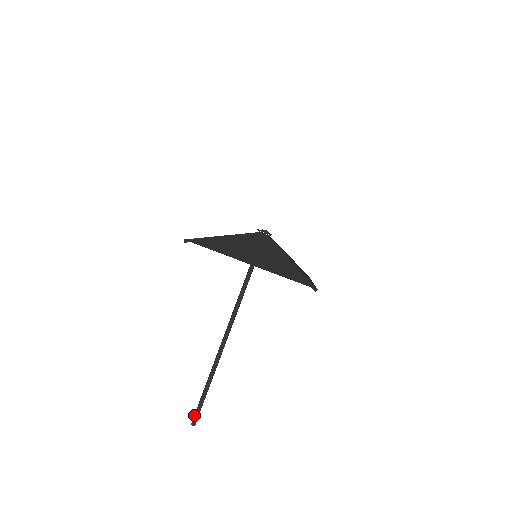
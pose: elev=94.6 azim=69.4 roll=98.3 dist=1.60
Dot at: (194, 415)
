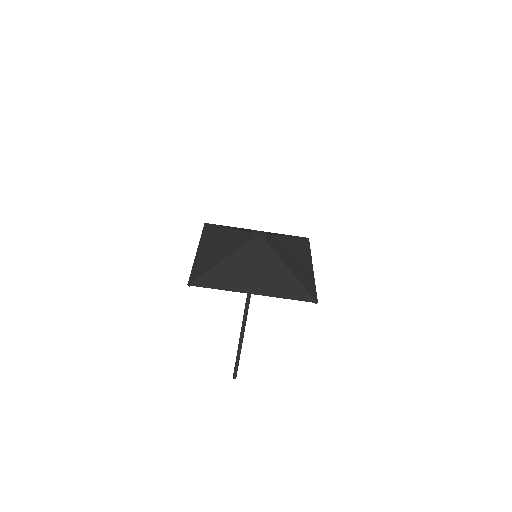
Dot at: (234, 372)
